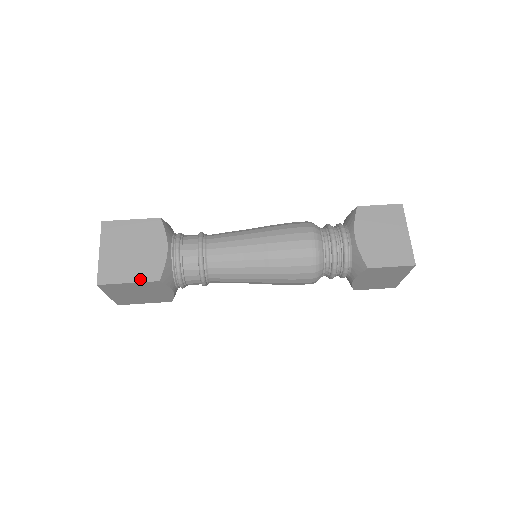
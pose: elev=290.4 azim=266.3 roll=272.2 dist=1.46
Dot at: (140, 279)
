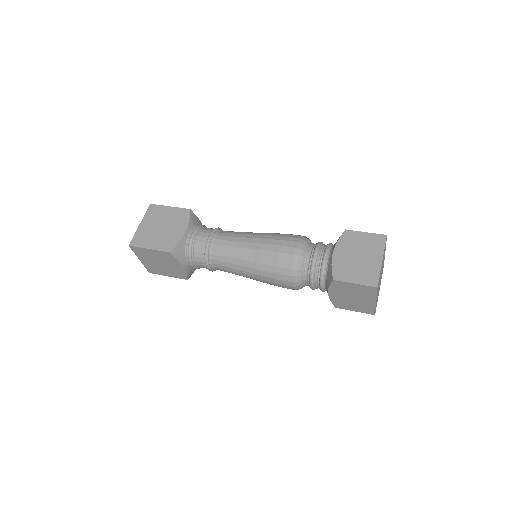
Dot at: (178, 209)
